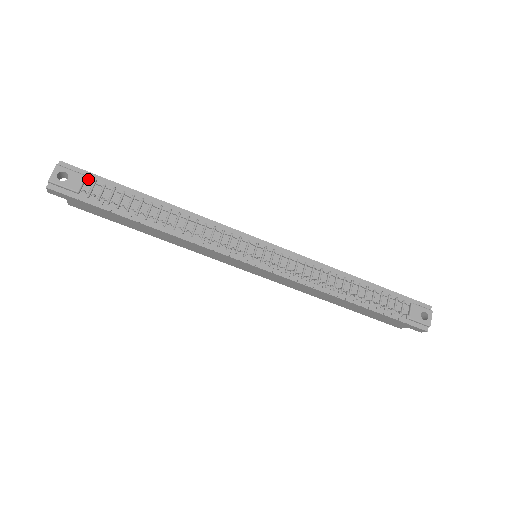
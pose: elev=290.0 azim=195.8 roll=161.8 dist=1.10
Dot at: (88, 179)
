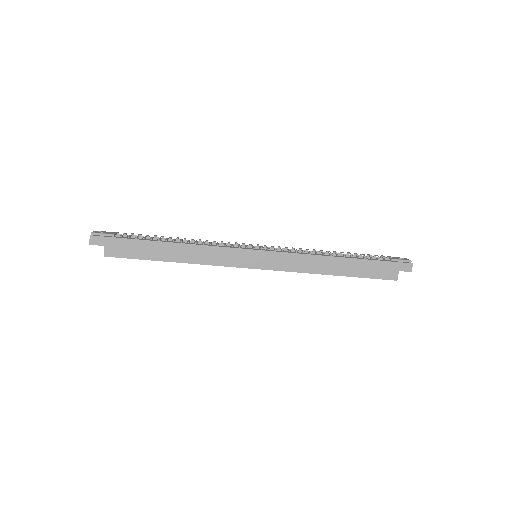
Dot at: occluded
